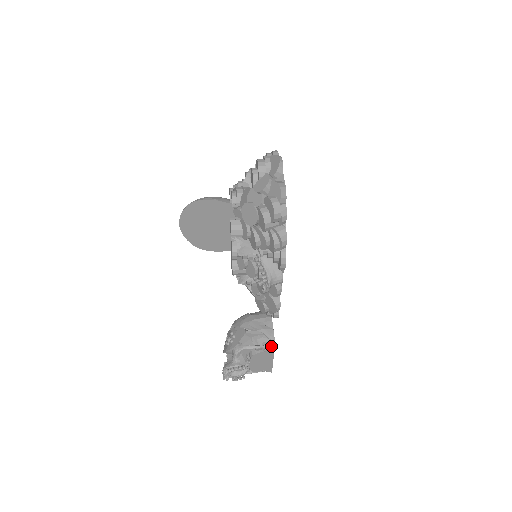
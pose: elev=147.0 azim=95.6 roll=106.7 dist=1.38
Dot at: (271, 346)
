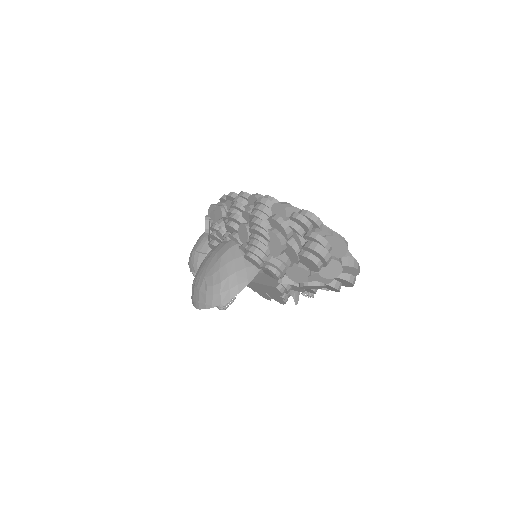
Dot at: occluded
